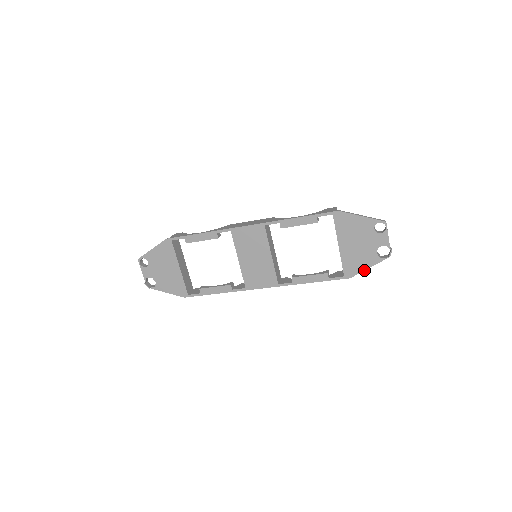
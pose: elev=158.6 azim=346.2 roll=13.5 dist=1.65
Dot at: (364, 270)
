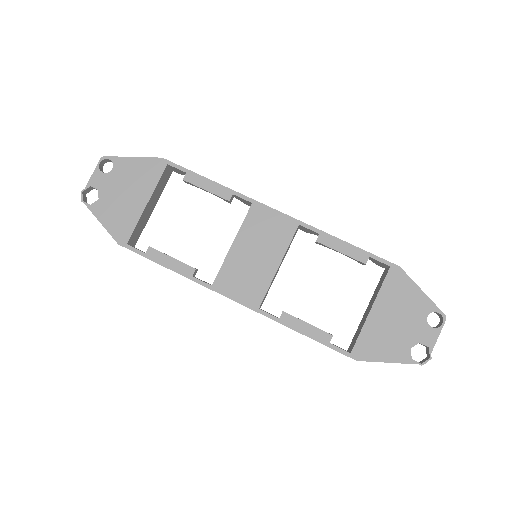
Dot at: (381, 361)
